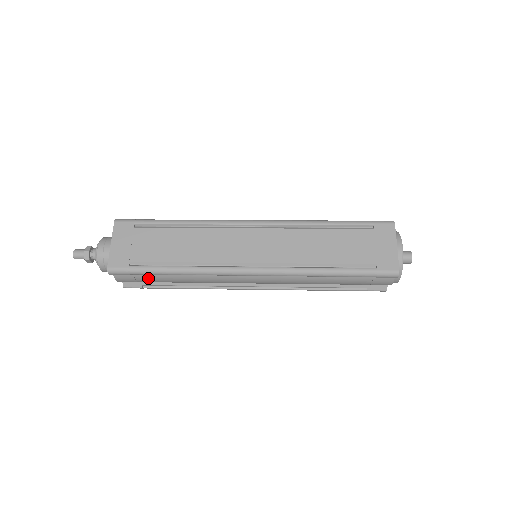
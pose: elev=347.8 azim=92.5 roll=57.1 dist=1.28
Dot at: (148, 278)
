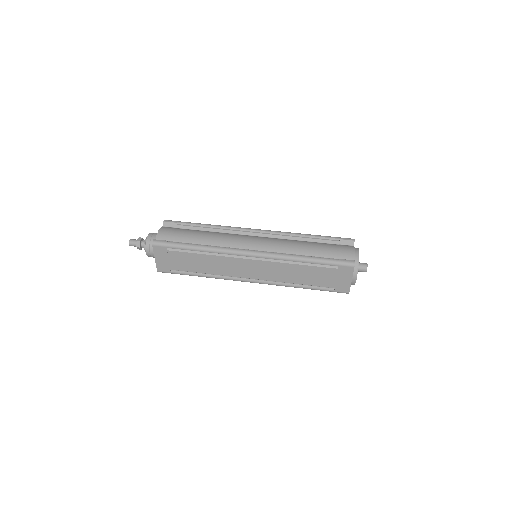
Dot at: occluded
